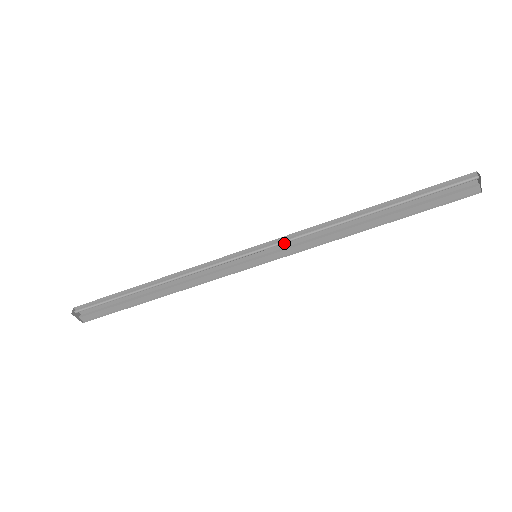
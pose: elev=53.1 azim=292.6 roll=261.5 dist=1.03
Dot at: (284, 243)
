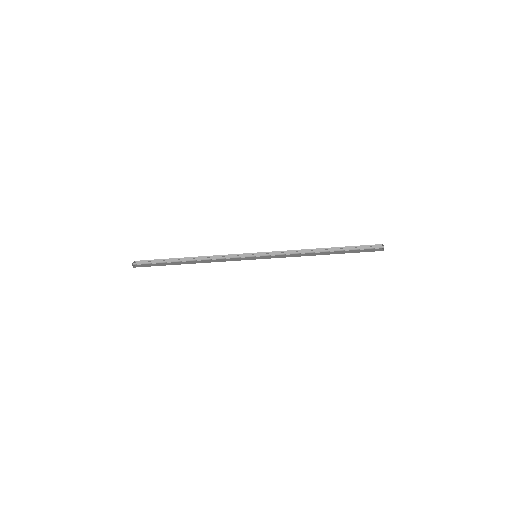
Dot at: (273, 252)
